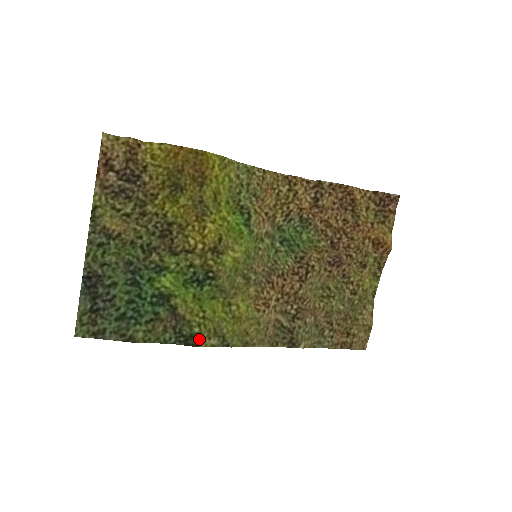
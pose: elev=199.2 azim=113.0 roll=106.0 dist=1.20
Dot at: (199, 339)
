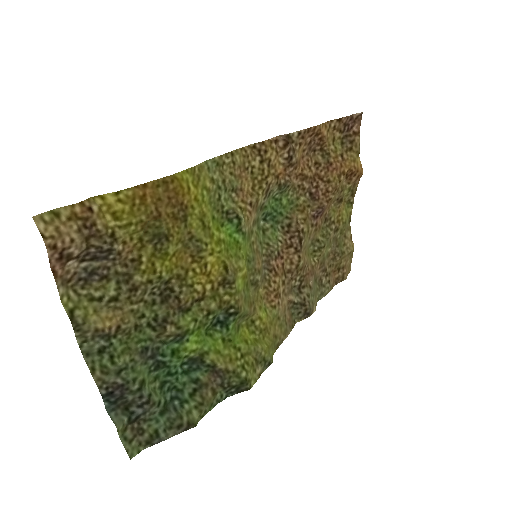
Dot at: (249, 381)
